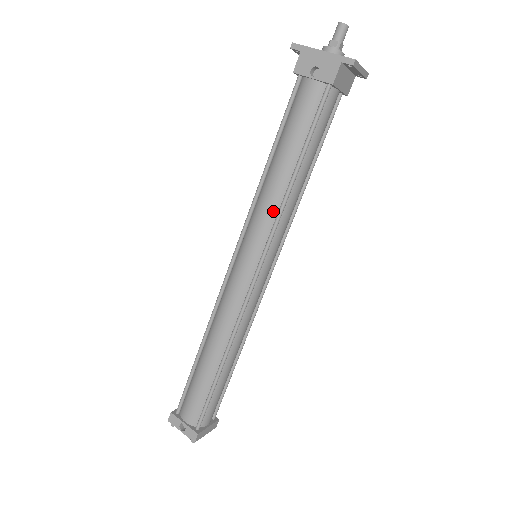
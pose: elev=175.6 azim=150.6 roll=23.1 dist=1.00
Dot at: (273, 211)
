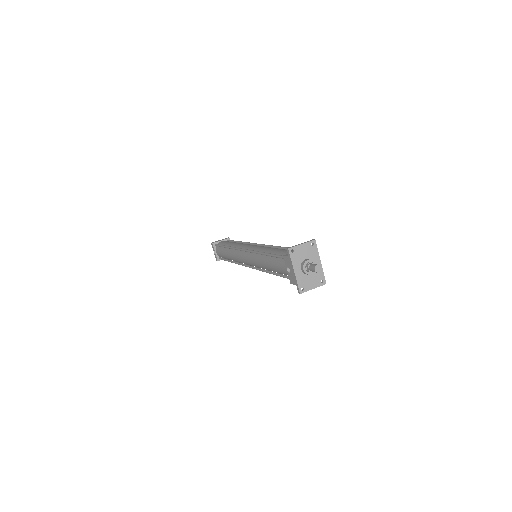
Dot at: (259, 266)
